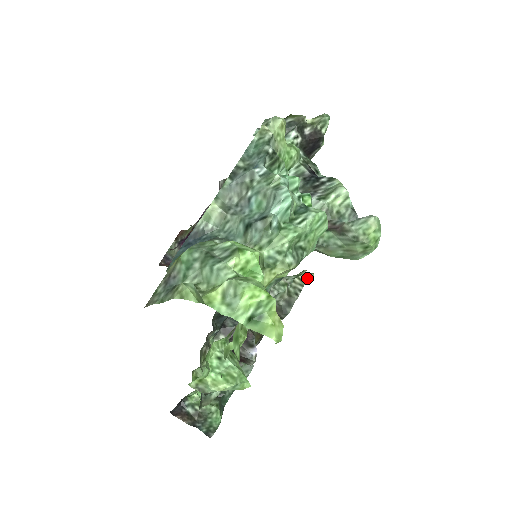
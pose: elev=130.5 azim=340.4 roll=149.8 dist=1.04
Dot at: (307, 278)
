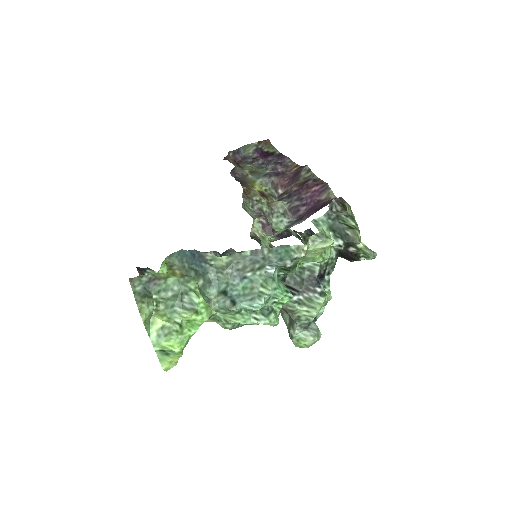
Dot at: occluded
